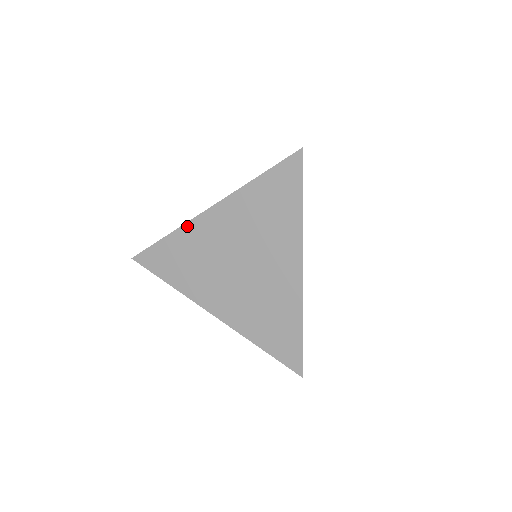
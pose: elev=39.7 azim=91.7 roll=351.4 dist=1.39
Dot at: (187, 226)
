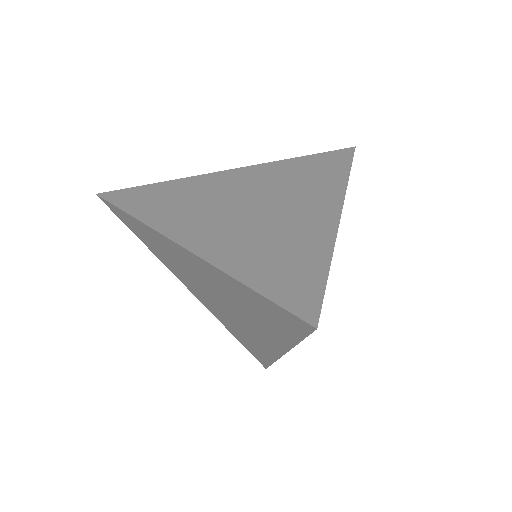
Dot at: (196, 177)
